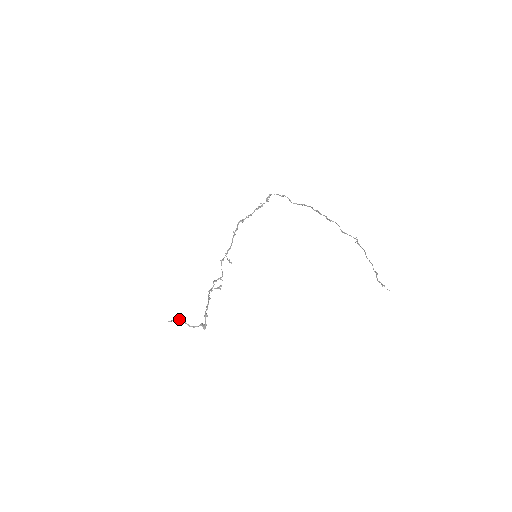
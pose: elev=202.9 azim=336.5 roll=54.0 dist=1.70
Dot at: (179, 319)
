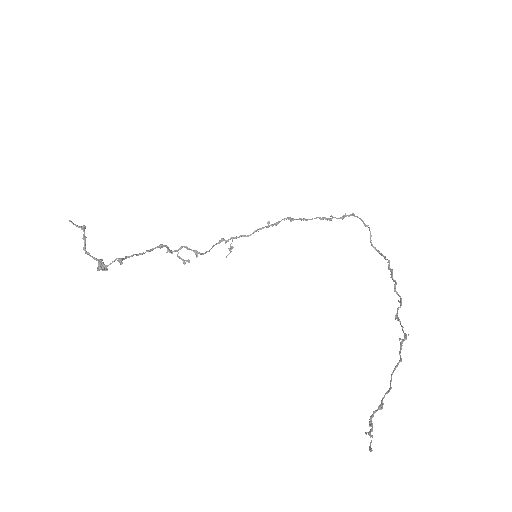
Dot at: (84, 230)
